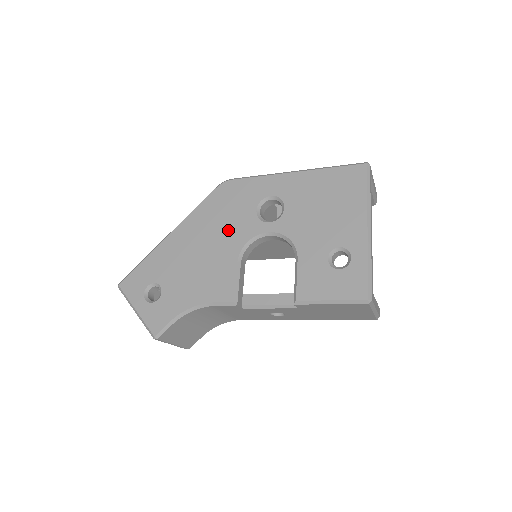
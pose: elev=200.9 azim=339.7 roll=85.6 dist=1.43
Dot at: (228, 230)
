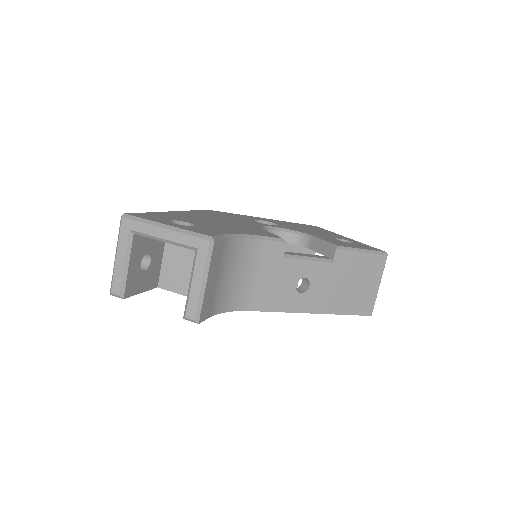
Dot at: (238, 220)
